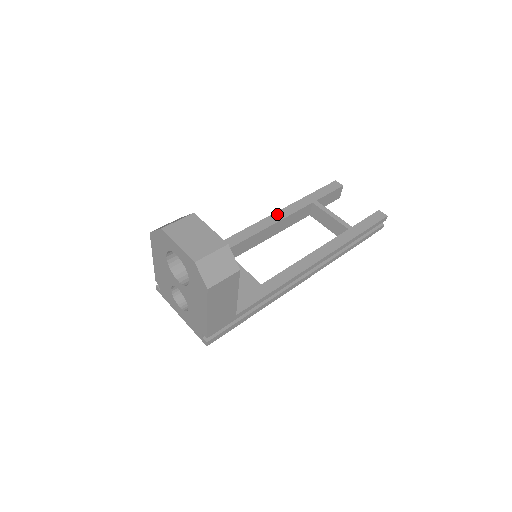
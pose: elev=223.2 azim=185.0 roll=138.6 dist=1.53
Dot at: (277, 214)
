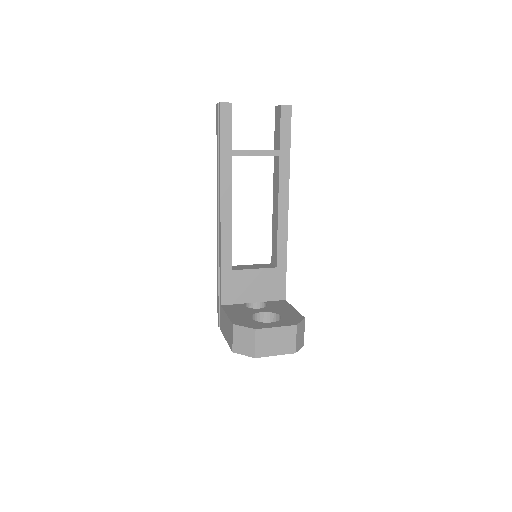
Dot at: (223, 200)
